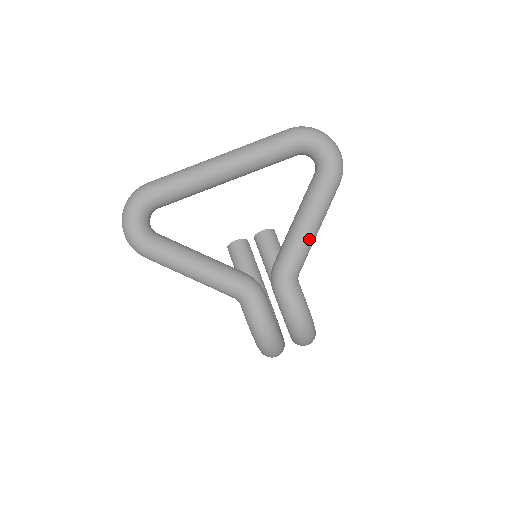
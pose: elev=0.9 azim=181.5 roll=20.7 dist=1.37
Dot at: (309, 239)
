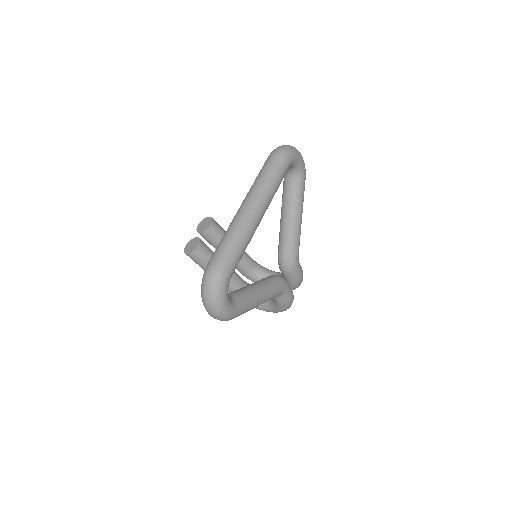
Dot at: occluded
